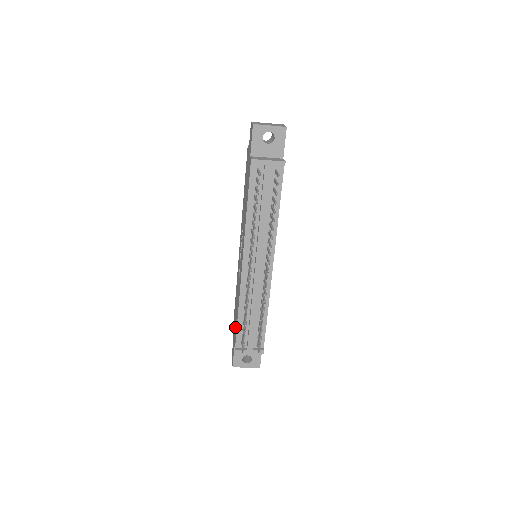
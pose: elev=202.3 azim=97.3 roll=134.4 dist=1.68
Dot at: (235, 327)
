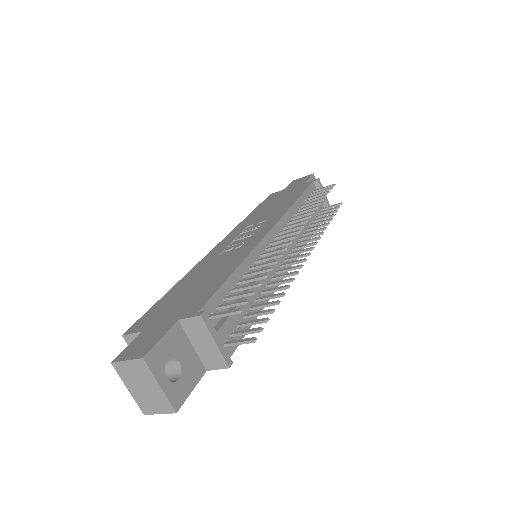
Dot at: (191, 298)
